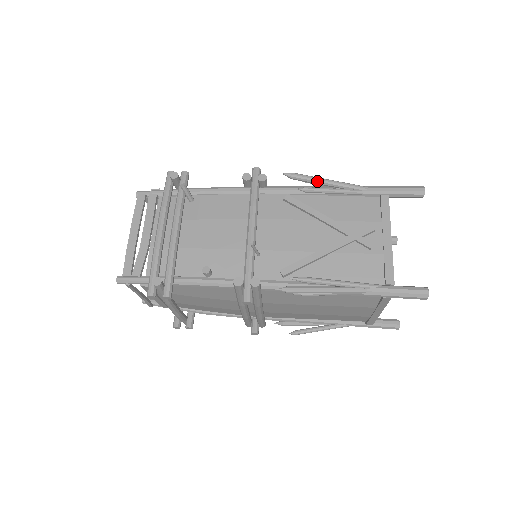
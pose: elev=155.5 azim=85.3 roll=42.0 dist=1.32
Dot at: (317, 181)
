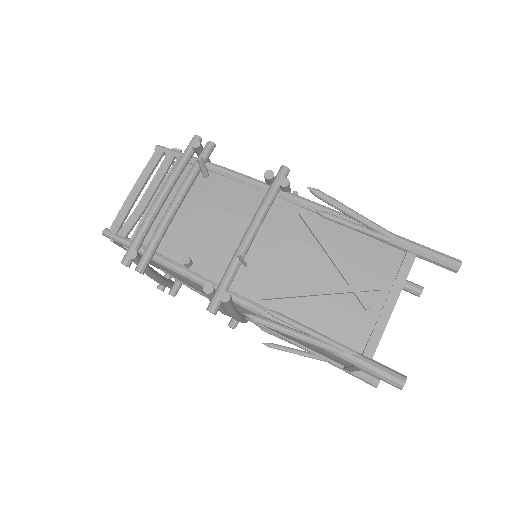
Dot at: (342, 209)
